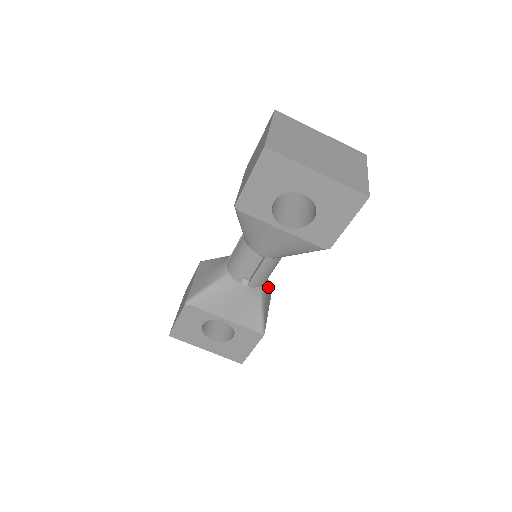
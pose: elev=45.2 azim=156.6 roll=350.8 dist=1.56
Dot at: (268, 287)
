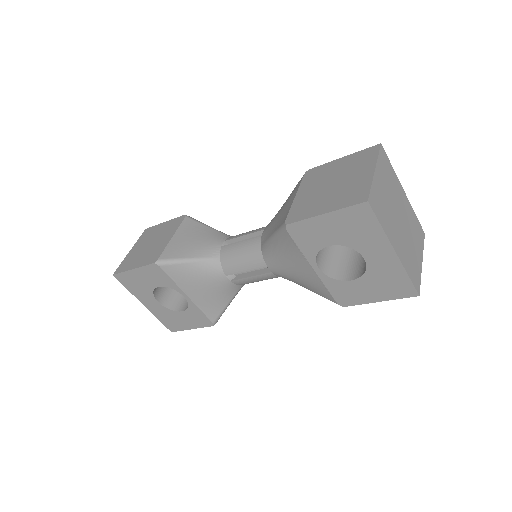
Dot at: occluded
